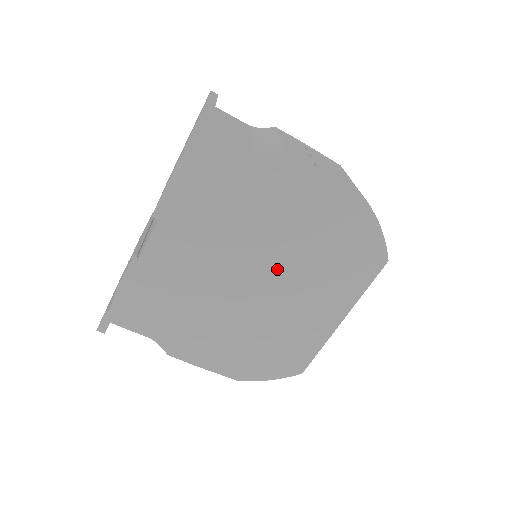
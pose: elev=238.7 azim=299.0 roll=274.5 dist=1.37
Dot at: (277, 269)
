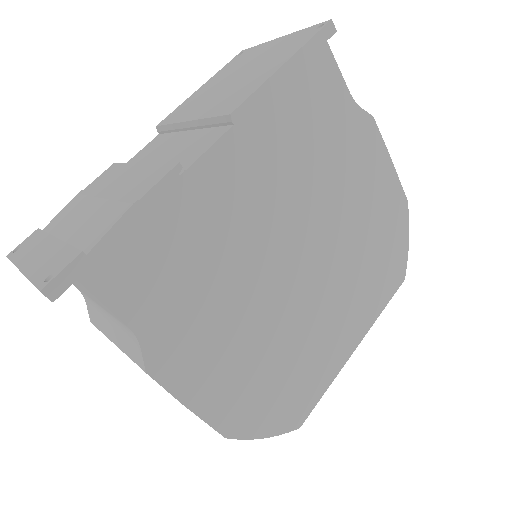
Dot at: (325, 256)
